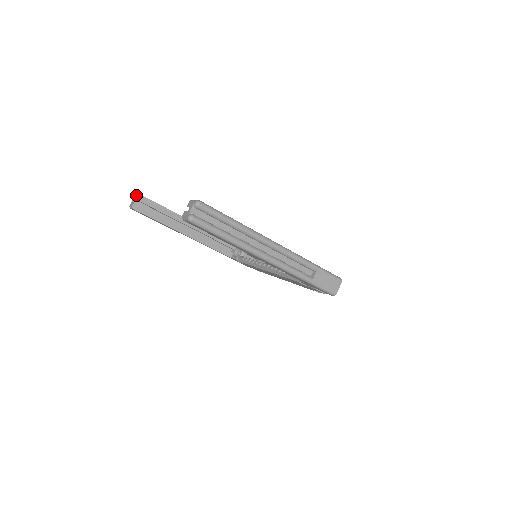
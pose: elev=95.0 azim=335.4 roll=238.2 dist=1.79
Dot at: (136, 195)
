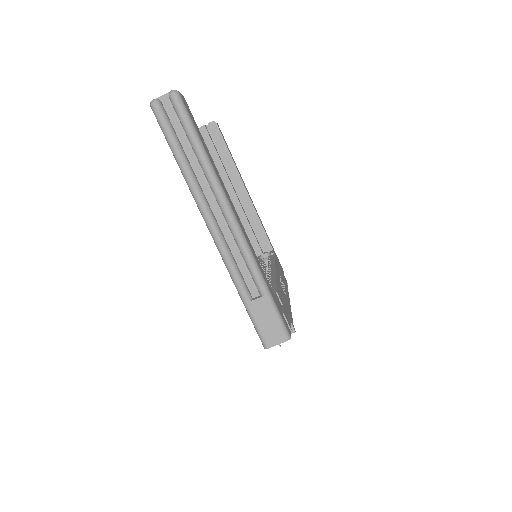
Dot at: (213, 121)
